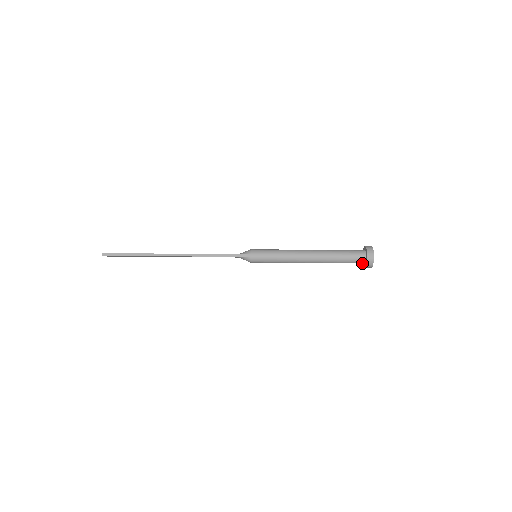
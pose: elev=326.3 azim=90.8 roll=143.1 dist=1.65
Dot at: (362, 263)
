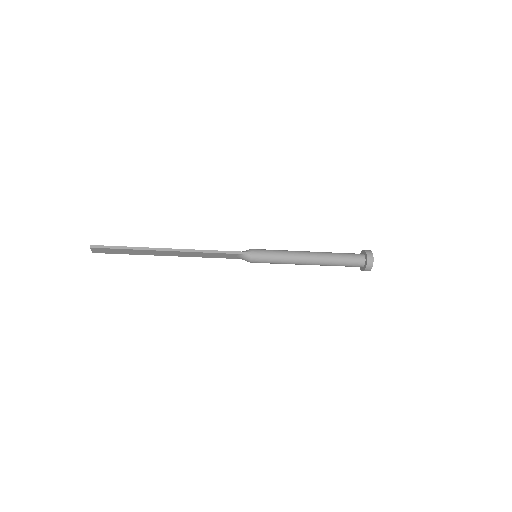
Dot at: (361, 266)
